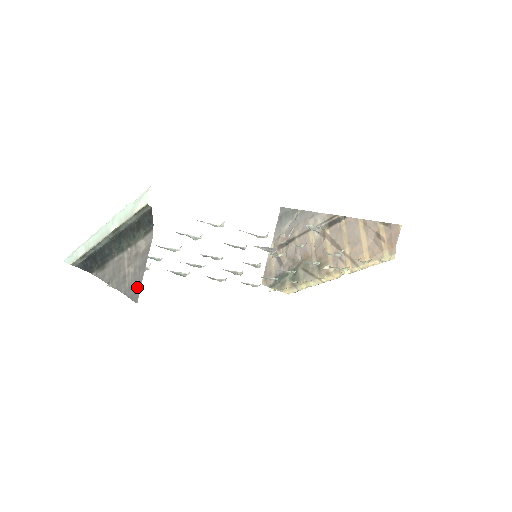
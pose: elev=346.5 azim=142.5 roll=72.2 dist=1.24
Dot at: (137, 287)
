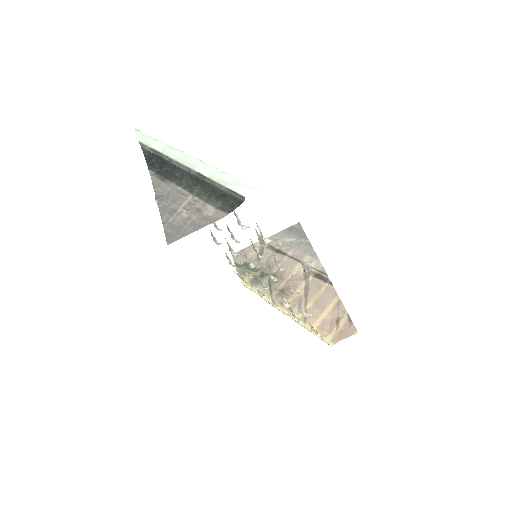
Dot at: (178, 234)
